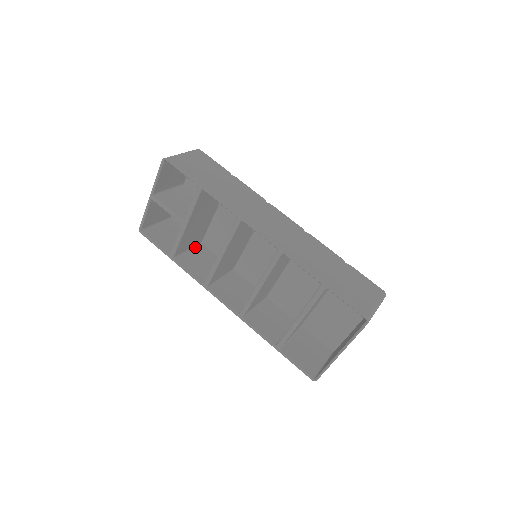
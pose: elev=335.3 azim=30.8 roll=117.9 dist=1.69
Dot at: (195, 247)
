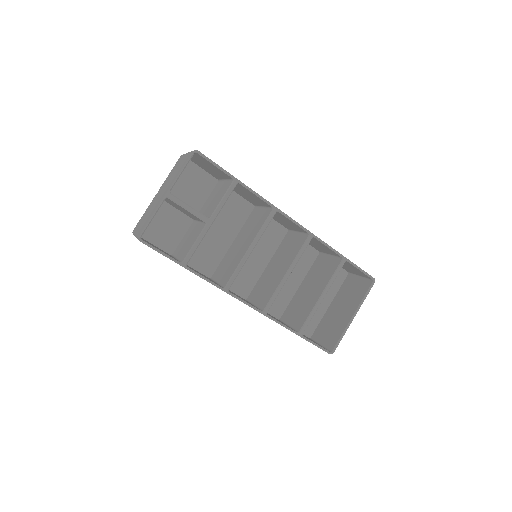
Dot at: occluded
